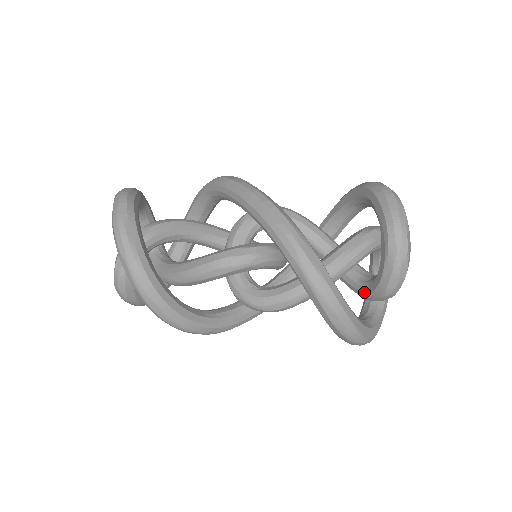
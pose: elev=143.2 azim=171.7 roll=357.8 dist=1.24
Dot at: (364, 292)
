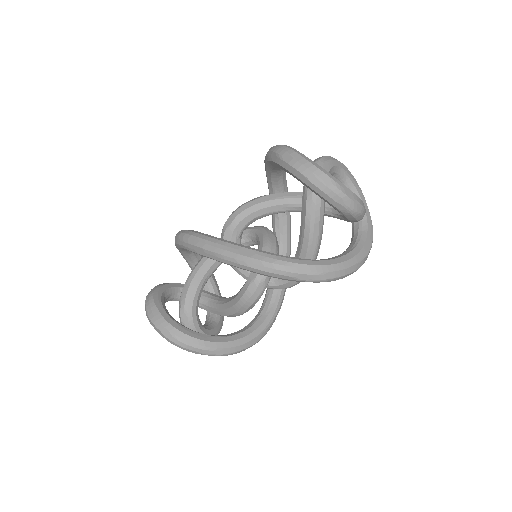
Dot at: occluded
